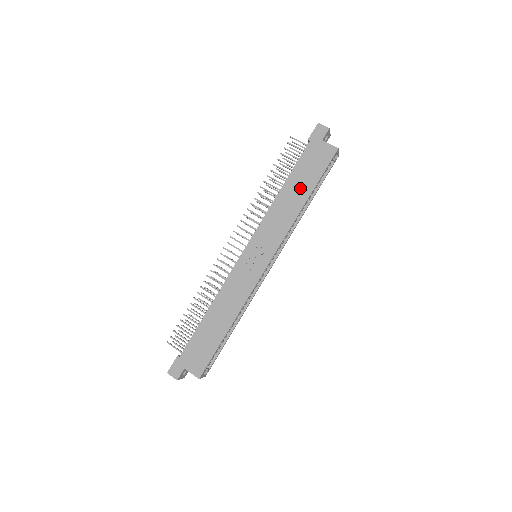
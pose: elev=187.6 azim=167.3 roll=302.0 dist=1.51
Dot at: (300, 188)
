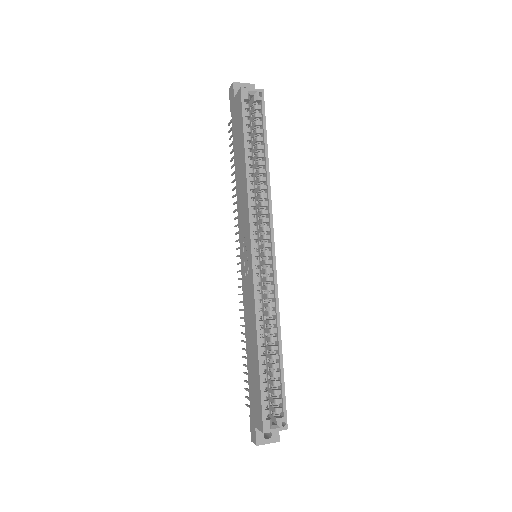
Dot at: (240, 157)
